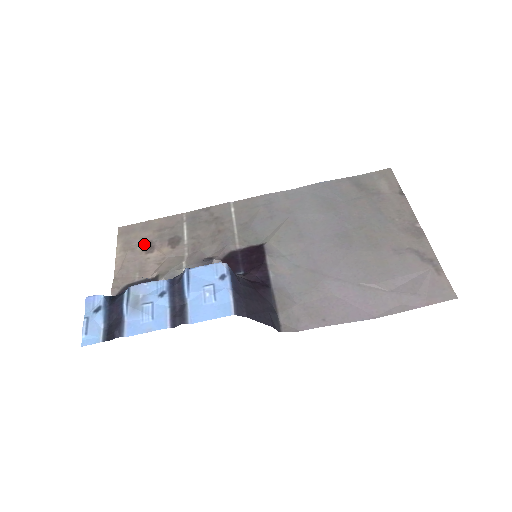
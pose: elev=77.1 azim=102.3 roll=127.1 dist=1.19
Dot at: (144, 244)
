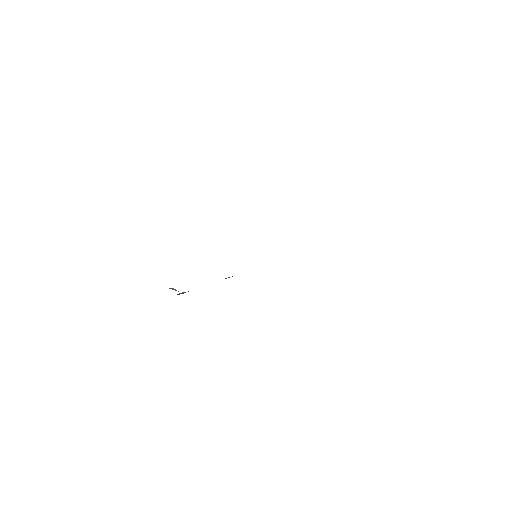
Dot at: occluded
